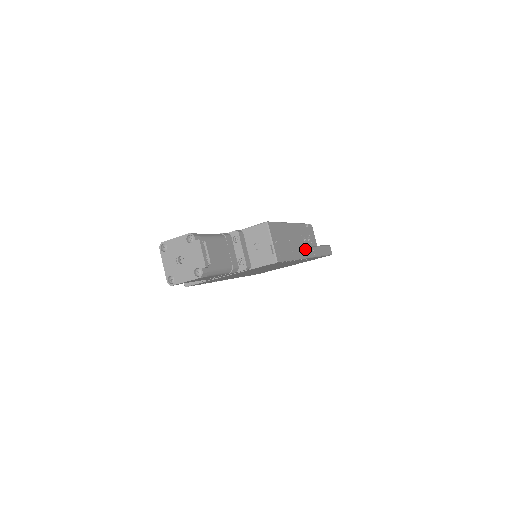
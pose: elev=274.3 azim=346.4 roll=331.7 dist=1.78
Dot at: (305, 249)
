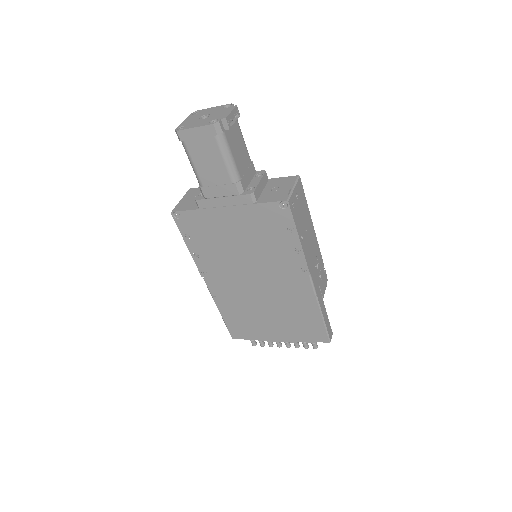
Dot at: (313, 269)
